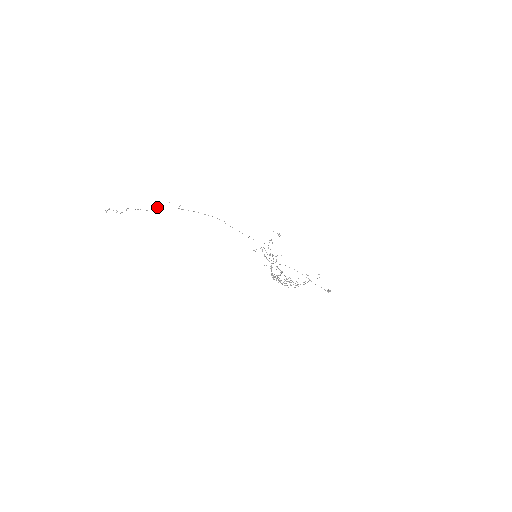
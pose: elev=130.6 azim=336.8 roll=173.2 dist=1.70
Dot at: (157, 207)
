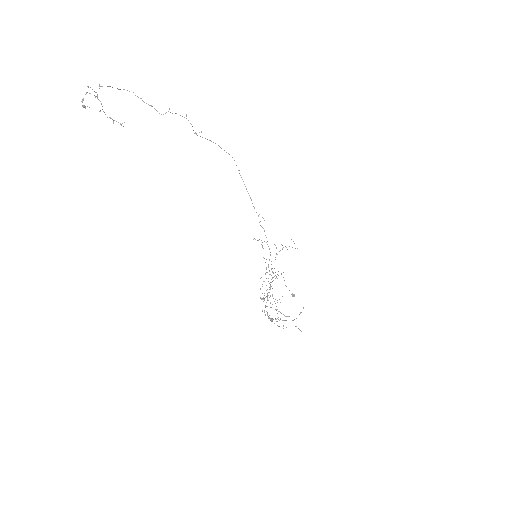
Dot at: (165, 113)
